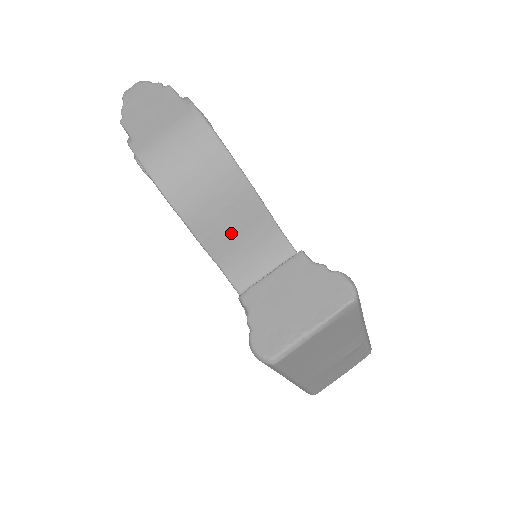
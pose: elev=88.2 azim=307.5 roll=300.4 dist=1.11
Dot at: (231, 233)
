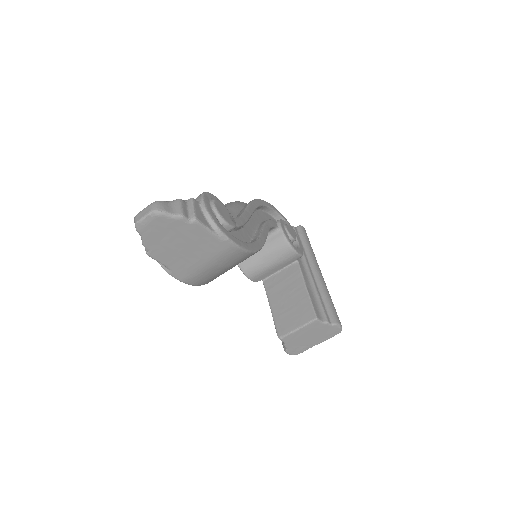
Dot at: occluded
